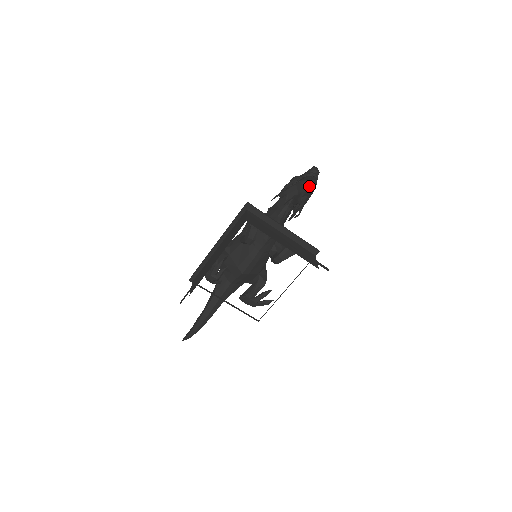
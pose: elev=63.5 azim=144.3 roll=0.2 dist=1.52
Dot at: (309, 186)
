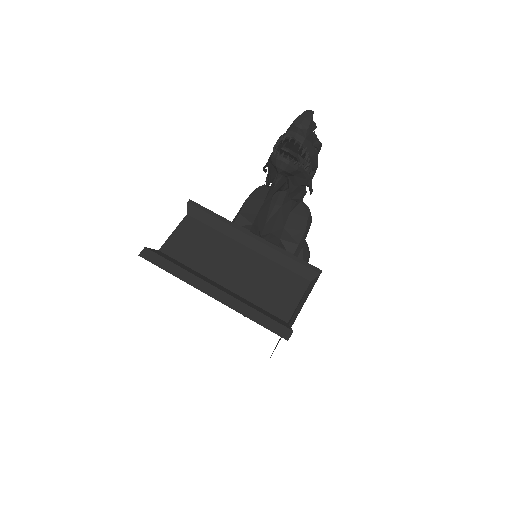
Dot at: (279, 165)
